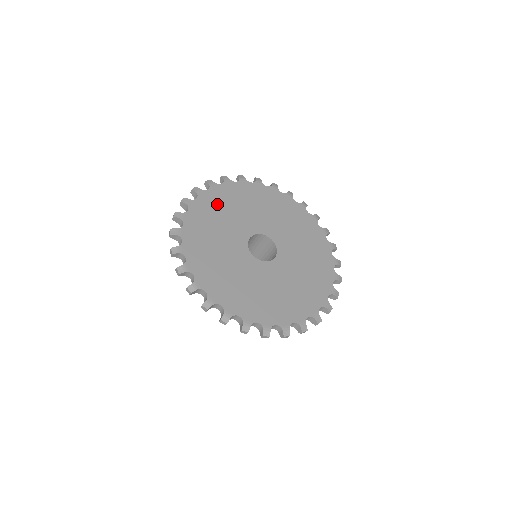
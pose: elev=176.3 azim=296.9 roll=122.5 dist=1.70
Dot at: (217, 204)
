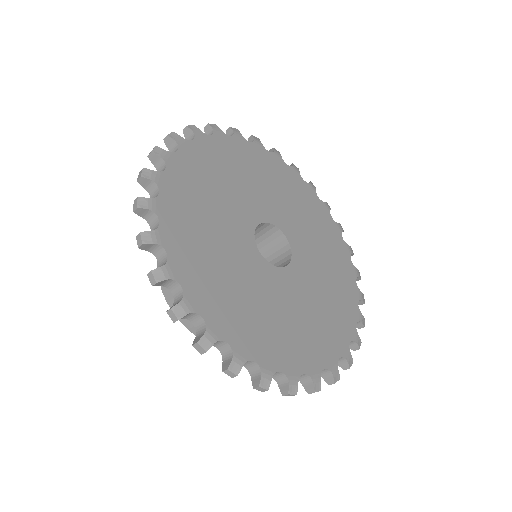
Dot at: (197, 177)
